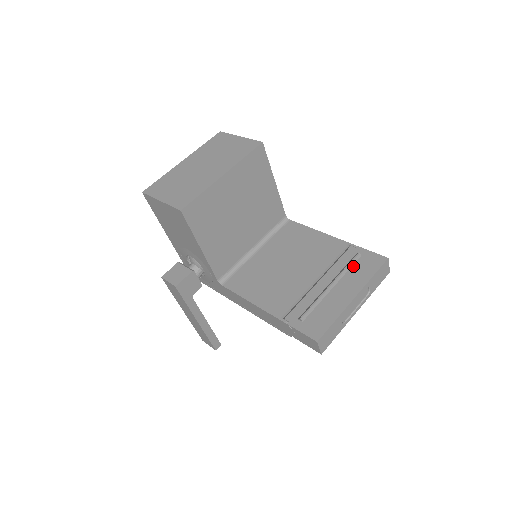
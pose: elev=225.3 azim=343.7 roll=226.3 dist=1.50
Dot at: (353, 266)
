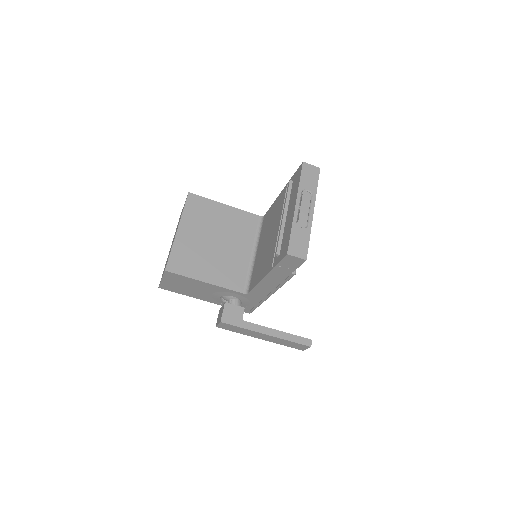
Dot at: (291, 192)
